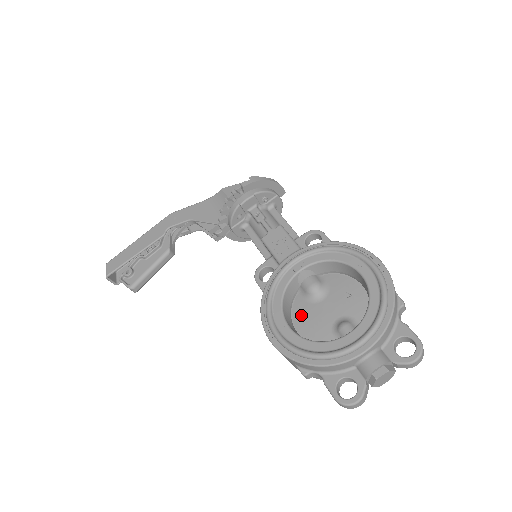
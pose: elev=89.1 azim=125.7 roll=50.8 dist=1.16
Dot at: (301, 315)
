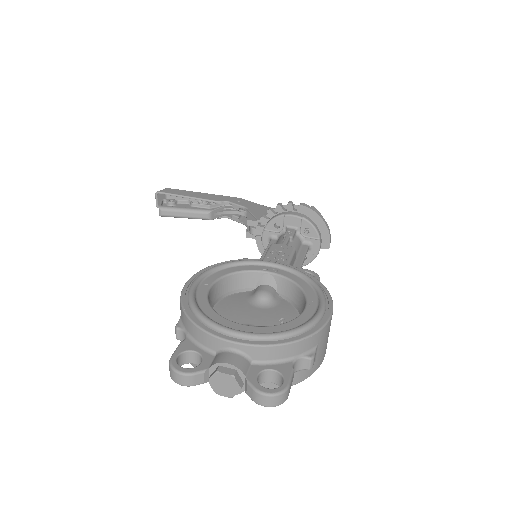
Dot at: (231, 302)
